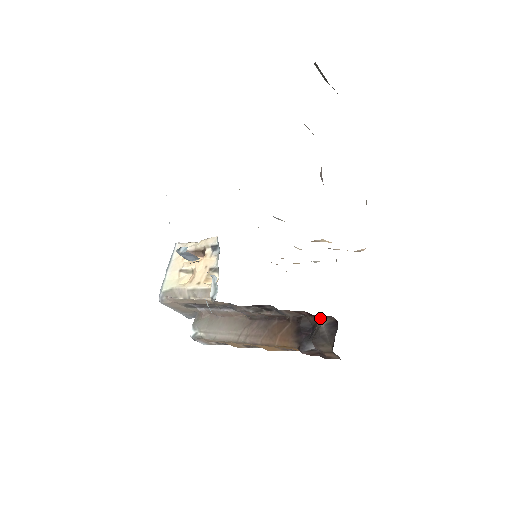
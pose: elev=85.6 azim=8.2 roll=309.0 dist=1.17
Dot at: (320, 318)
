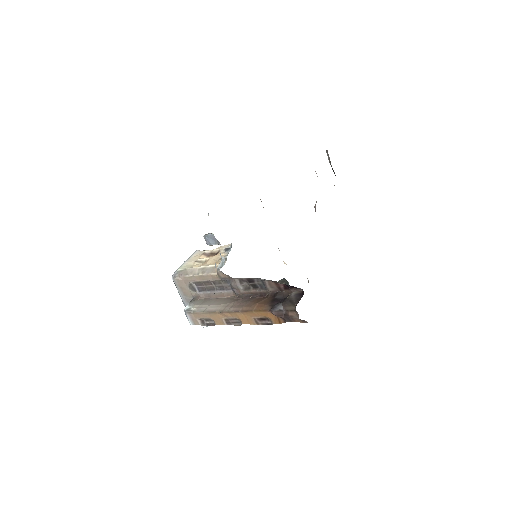
Dot at: (292, 291)
